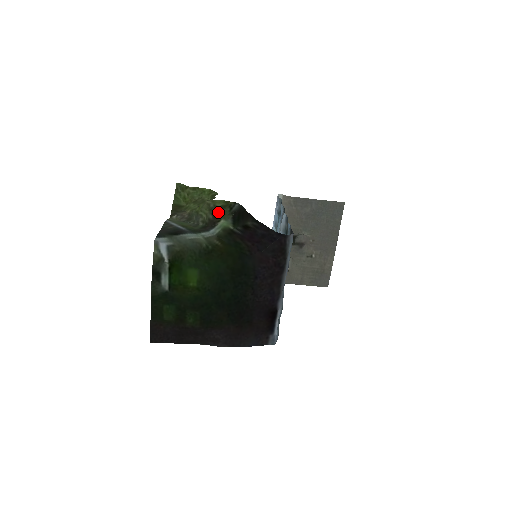
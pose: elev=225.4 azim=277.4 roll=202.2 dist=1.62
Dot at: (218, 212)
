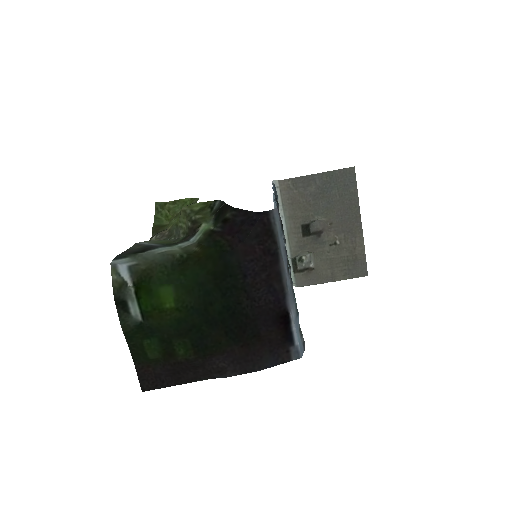
Dot at: (196, 216)
